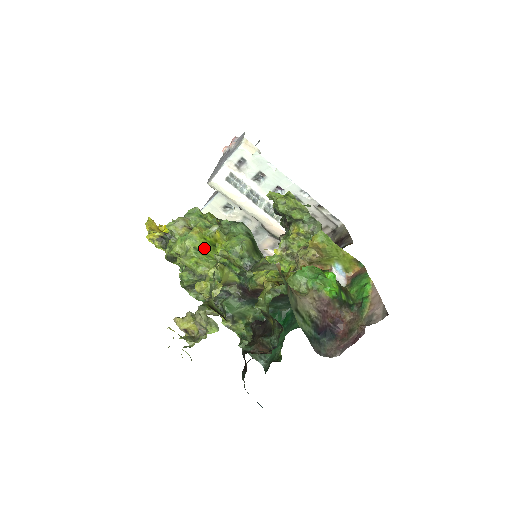
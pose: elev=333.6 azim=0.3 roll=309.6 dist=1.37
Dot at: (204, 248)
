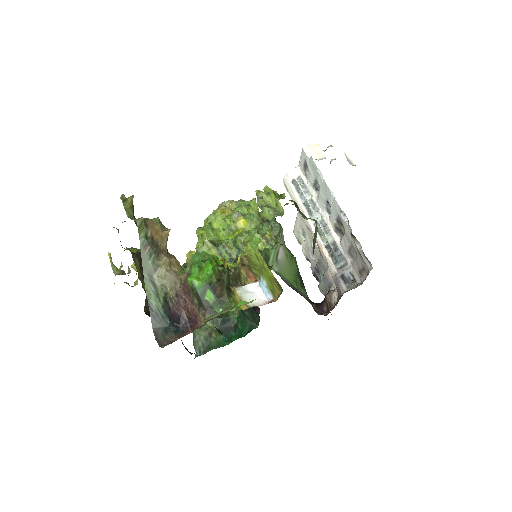
Dot at: (218, 227)
